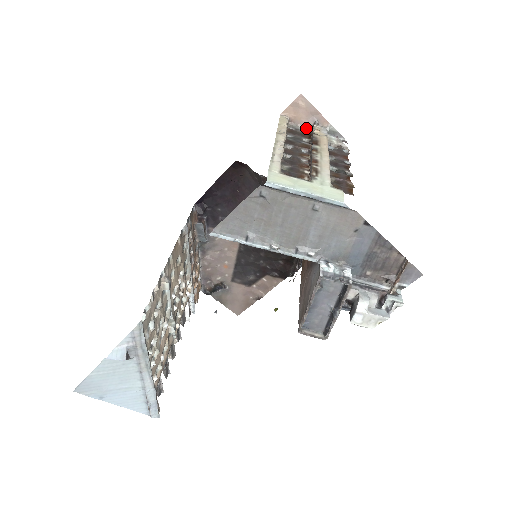
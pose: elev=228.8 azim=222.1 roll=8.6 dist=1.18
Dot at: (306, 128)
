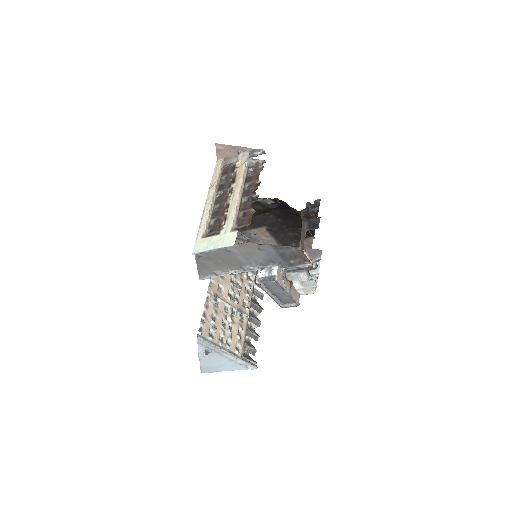
Dot at: occluded
